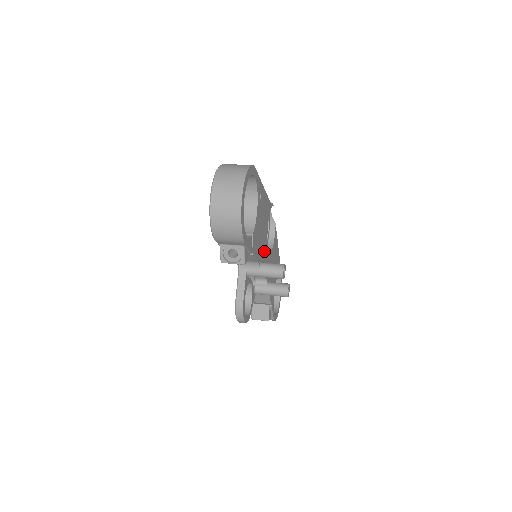
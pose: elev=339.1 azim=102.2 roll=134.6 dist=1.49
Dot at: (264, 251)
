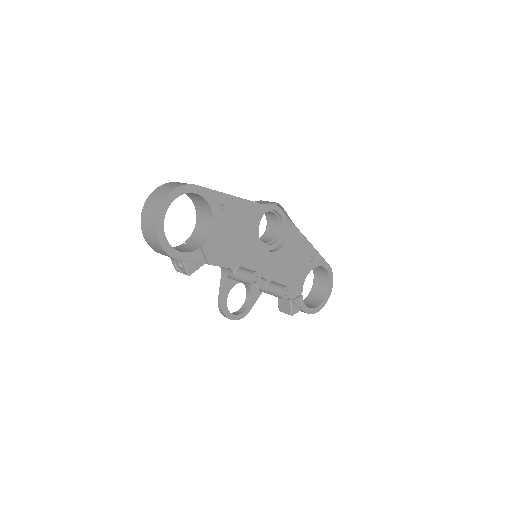
Dot at: (251, 254)
